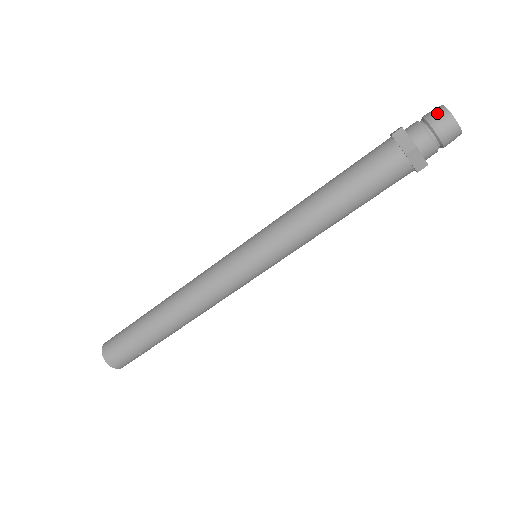
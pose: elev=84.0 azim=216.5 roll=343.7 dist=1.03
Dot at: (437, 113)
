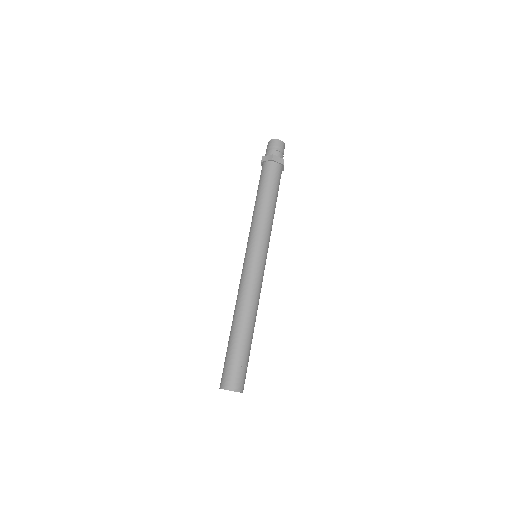
Dot at: (269, 144)
